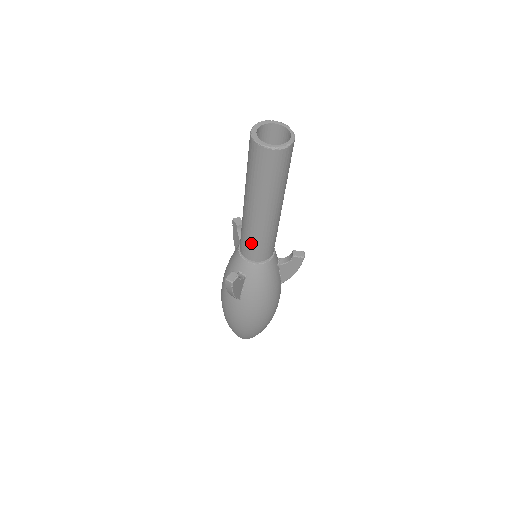
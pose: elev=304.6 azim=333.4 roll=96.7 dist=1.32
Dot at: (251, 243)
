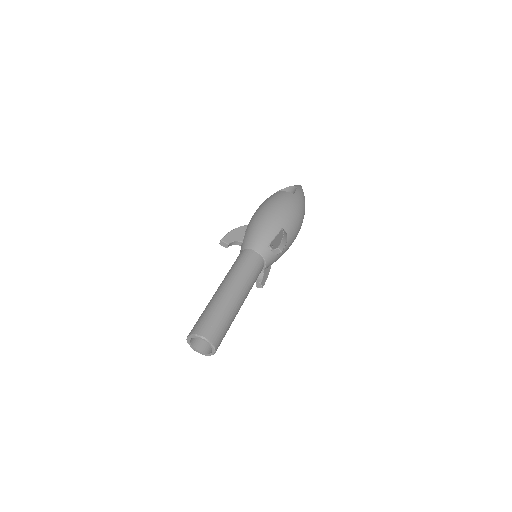
Dot at: occluded
